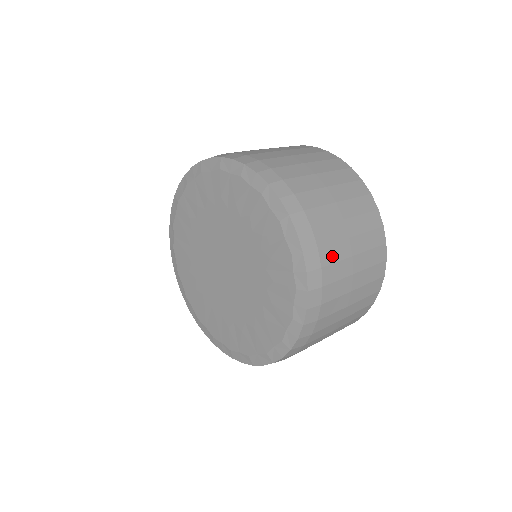
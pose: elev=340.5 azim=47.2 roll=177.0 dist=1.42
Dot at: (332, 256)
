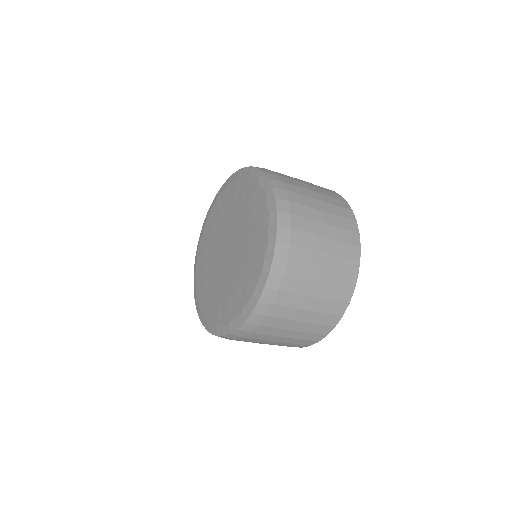
Dot at: (303, 226)
